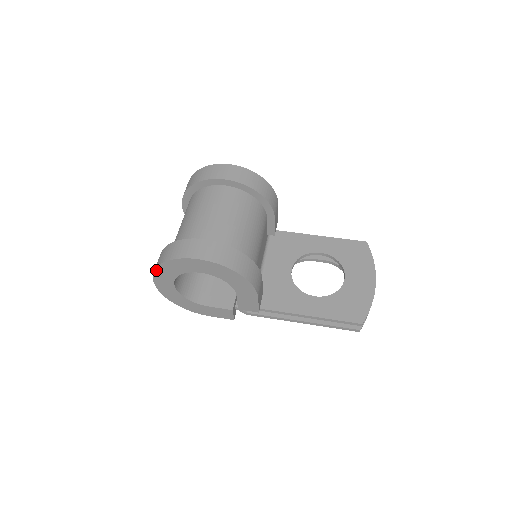
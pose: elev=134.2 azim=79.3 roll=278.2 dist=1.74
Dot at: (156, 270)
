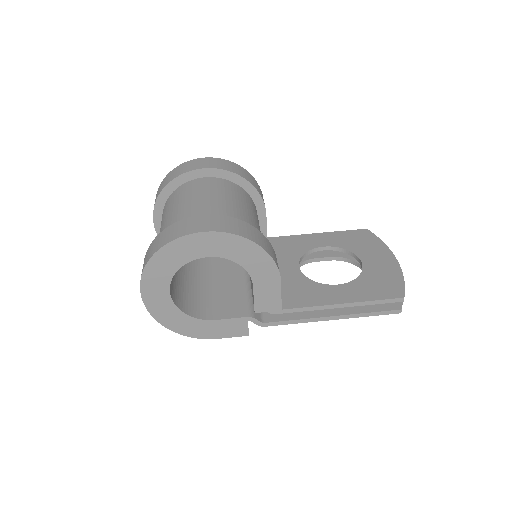
Dot at: (145, 270)
